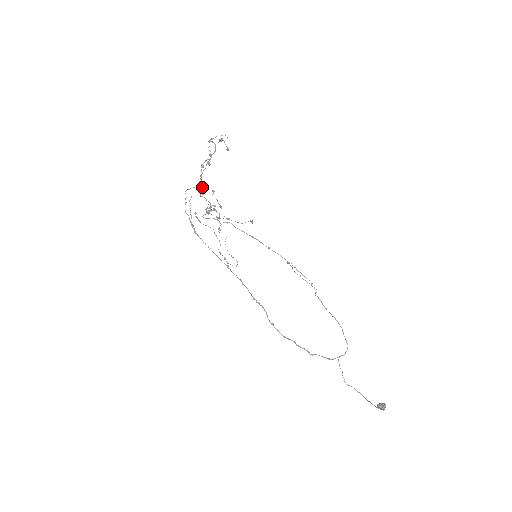
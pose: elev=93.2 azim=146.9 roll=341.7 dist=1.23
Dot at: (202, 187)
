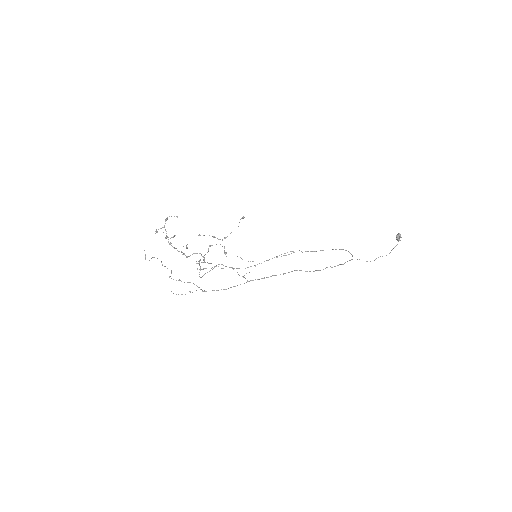
Dot at: (186, 247)
